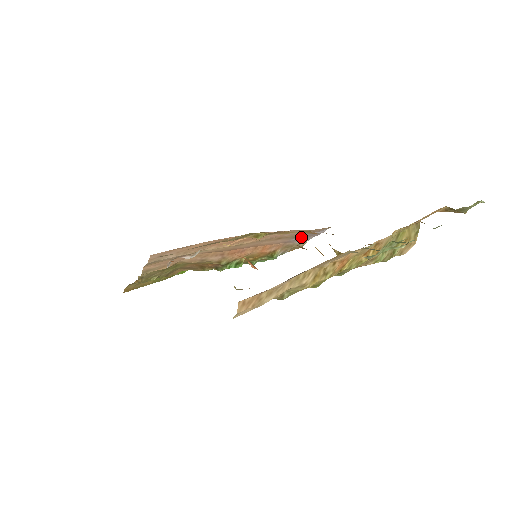
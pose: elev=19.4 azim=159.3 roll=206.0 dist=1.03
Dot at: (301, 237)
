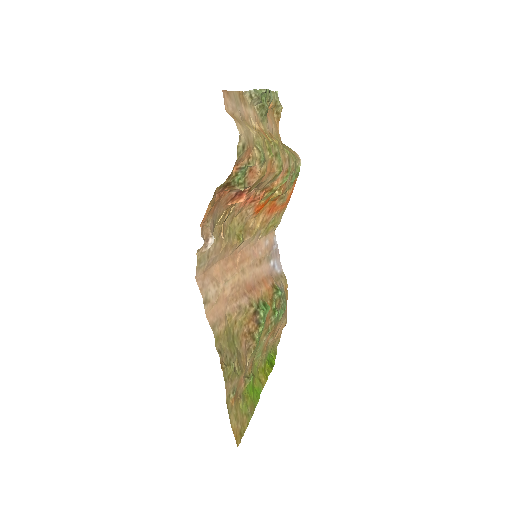
Dot at: (272, 260)
